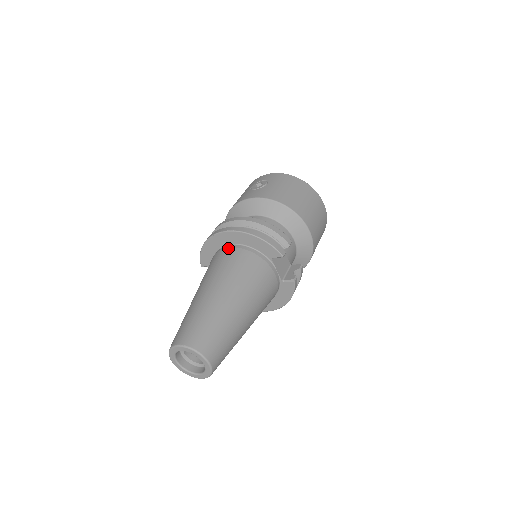
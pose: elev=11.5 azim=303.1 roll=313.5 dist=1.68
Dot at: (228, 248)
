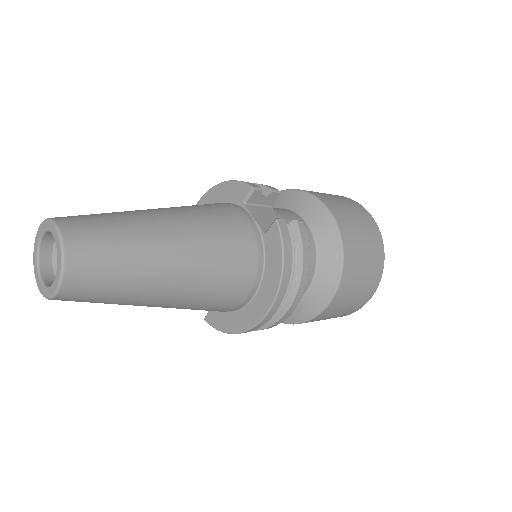
Dot at: occluded
